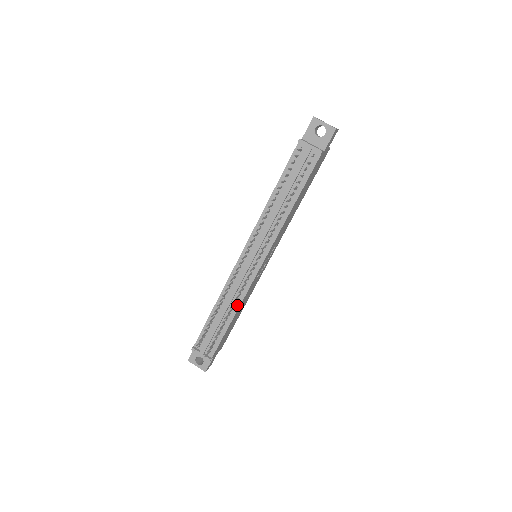
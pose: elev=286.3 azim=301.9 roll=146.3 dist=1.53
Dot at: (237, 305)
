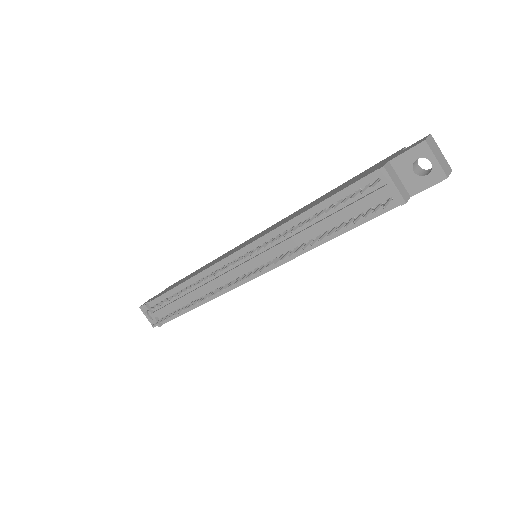
Dot at: (209, 297)
